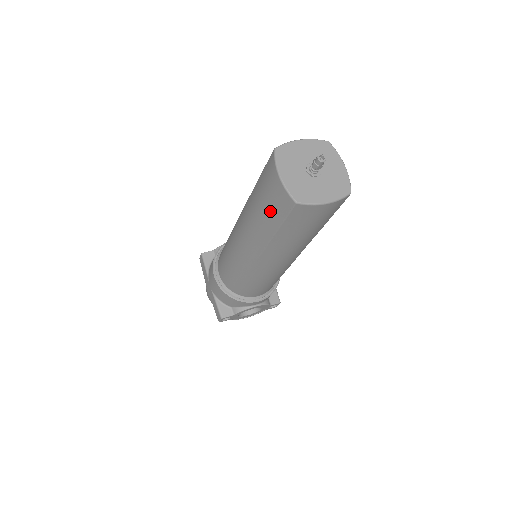
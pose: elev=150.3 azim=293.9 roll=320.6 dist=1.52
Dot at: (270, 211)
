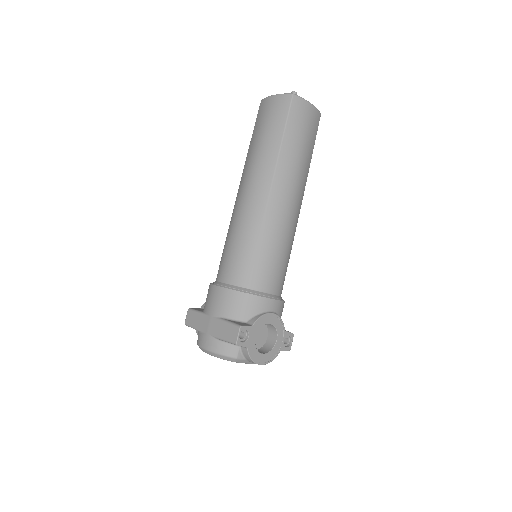
Dot at: (273, 124)
